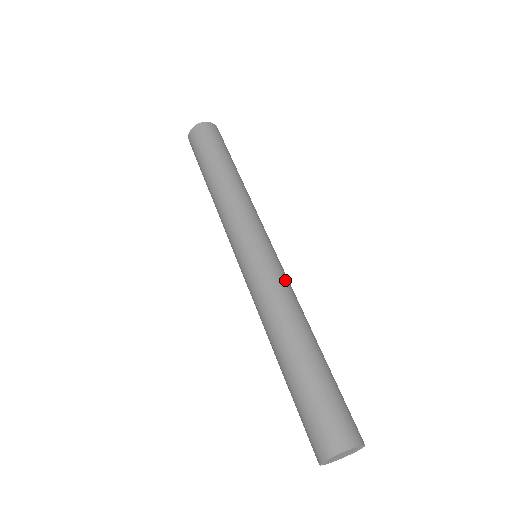
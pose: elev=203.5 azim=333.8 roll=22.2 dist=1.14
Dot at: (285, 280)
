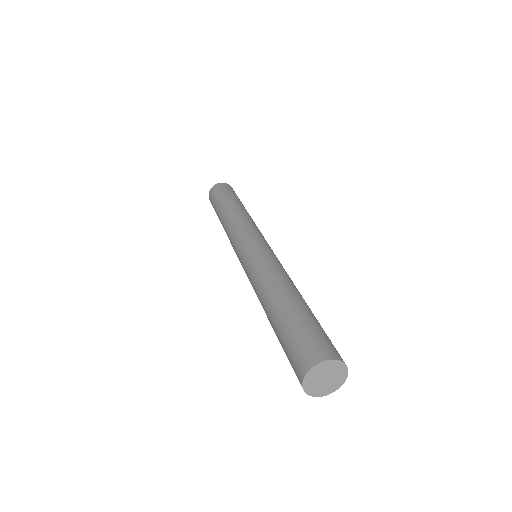
Dot at: (281, 264)
